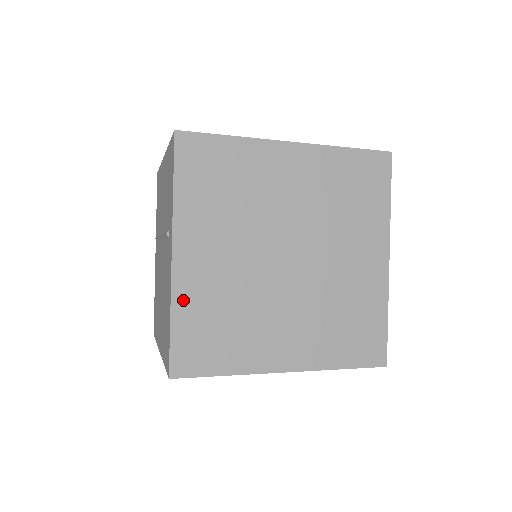
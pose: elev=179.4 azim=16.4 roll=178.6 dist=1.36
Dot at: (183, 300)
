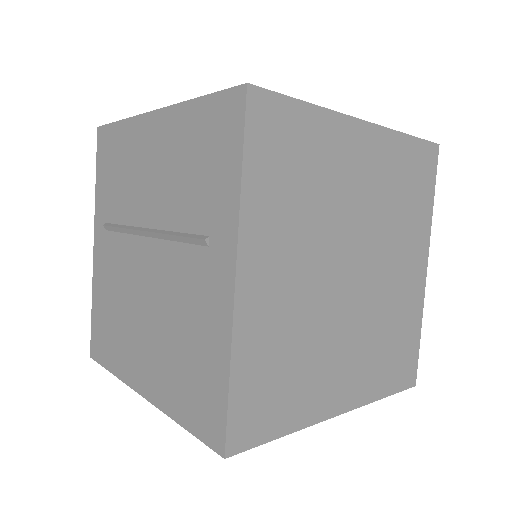
Dot at: (246, 343)
